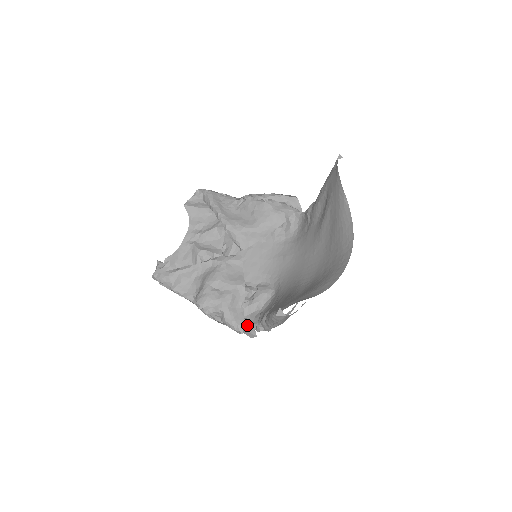
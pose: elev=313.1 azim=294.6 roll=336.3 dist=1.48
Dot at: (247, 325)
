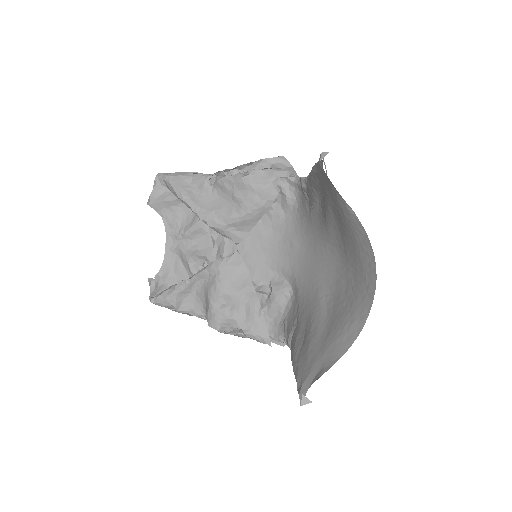
Dot at: (273, 335)
